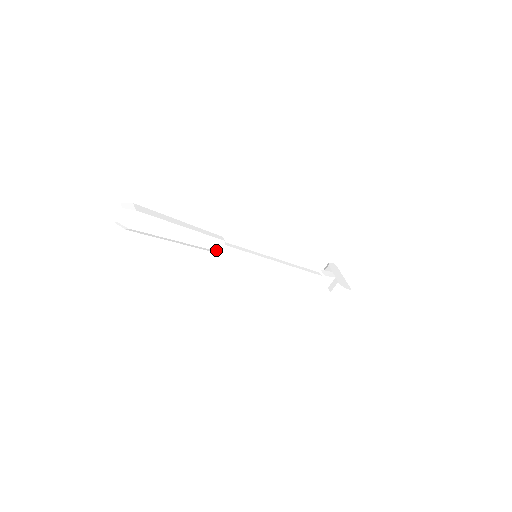
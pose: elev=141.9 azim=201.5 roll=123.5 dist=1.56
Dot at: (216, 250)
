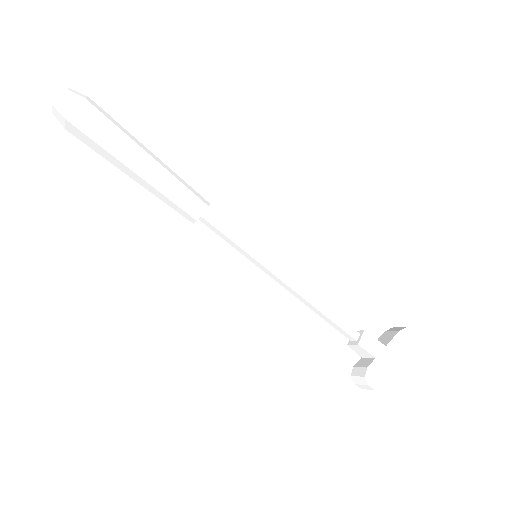
Dot at: (187, 217)
